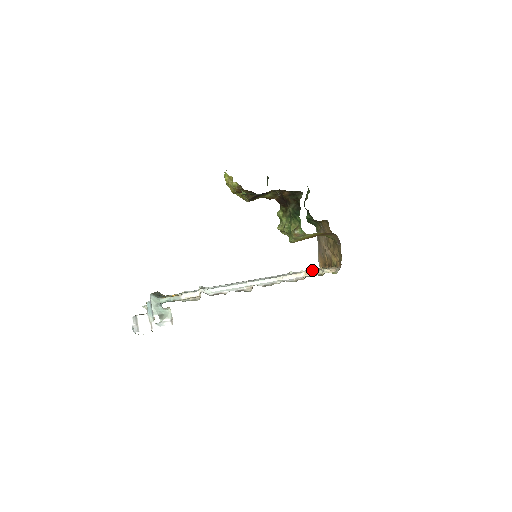
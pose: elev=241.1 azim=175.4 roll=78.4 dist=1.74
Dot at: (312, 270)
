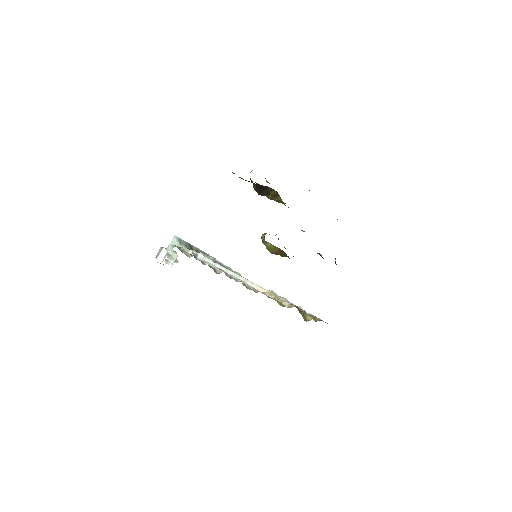
Dot at: (282, 297)
